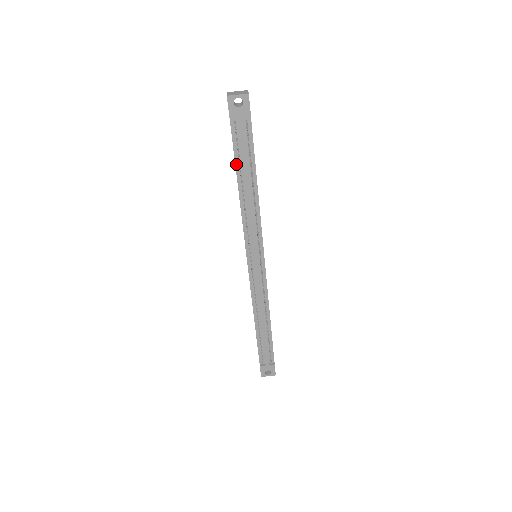
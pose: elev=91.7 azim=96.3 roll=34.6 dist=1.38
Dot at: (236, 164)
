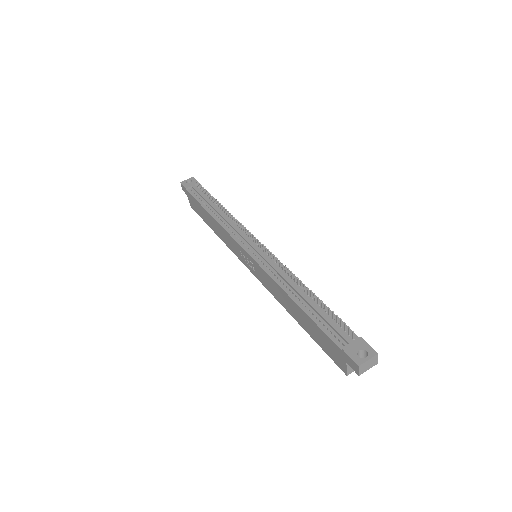
Dot at: (201, 204)
